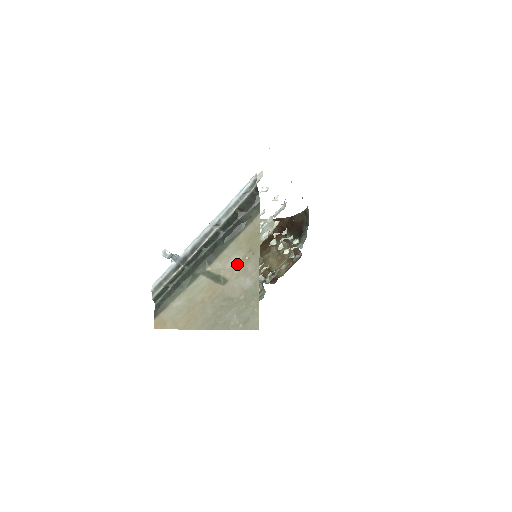
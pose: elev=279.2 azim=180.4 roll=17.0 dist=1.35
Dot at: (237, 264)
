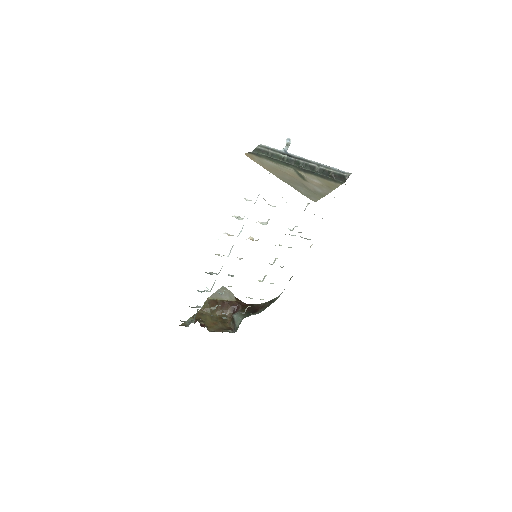
Dot at: (317, 183)
